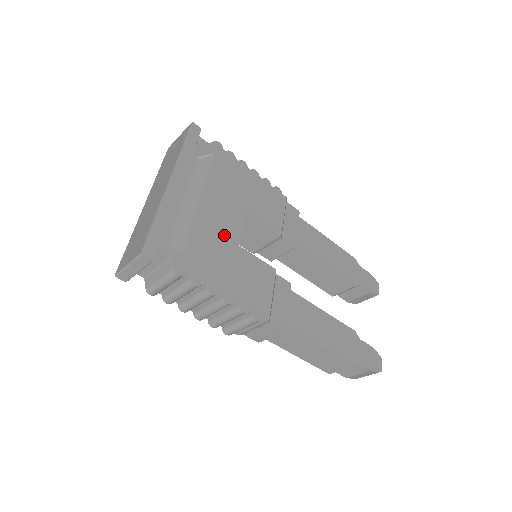
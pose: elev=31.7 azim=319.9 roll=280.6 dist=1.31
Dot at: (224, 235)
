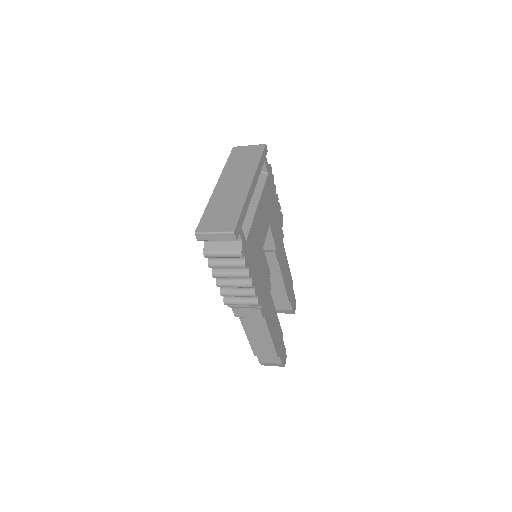
Dot at: (260, 237)
